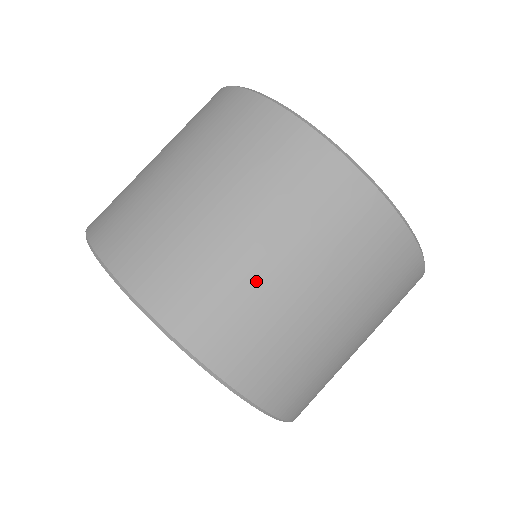
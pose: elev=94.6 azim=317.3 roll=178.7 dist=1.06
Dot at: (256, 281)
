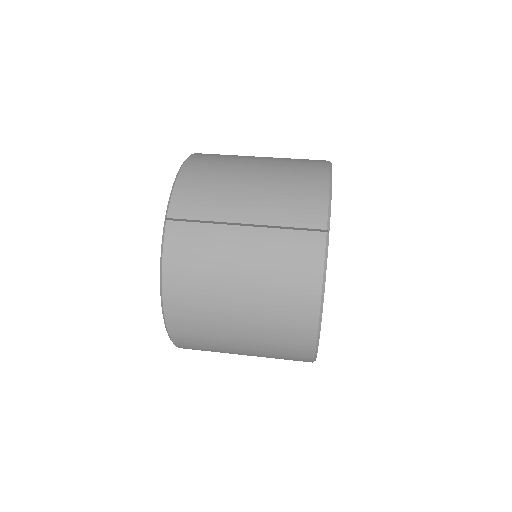
Dot at: occluded
